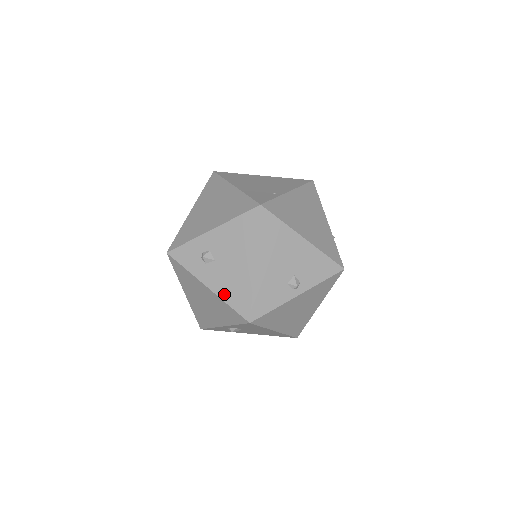
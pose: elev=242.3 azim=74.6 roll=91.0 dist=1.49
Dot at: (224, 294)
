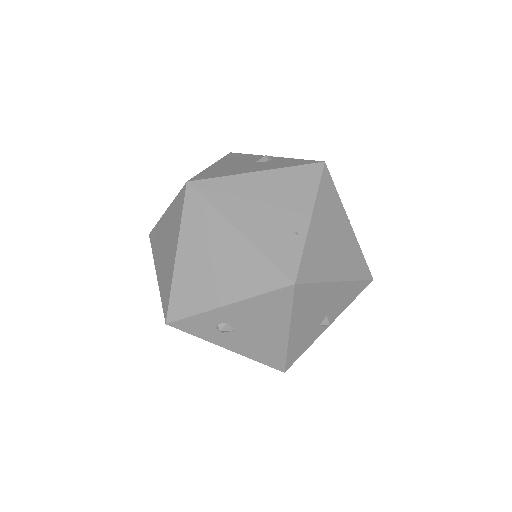
Dot at: (251, 355)
